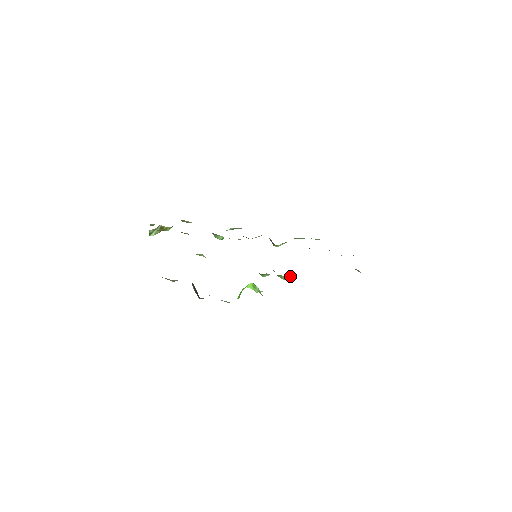
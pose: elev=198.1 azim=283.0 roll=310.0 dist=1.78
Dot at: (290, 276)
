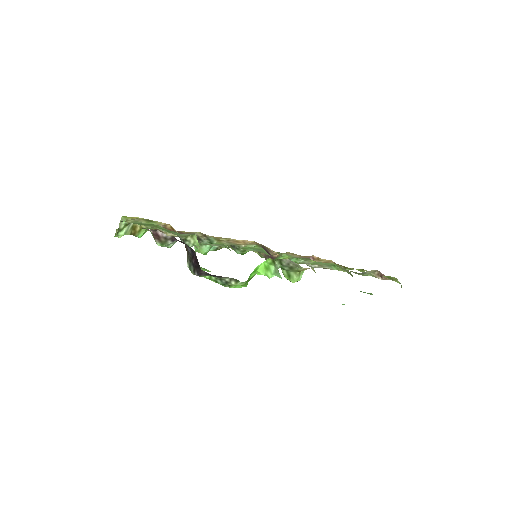
Dot at: (301, 276)
